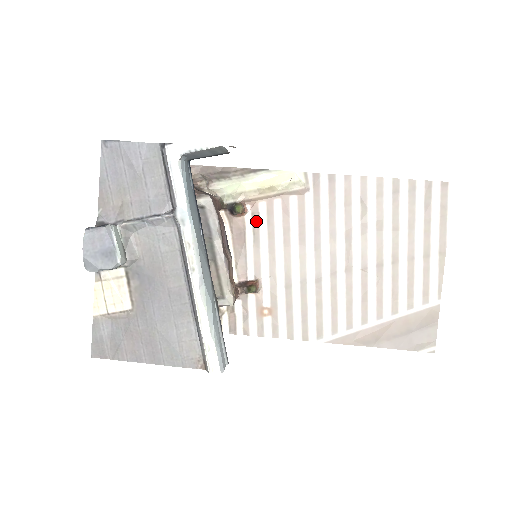
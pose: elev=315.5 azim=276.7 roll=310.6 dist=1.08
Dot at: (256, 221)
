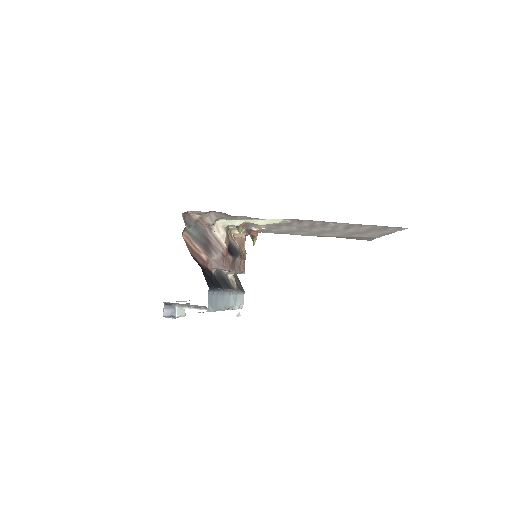
Dot at: occluded
